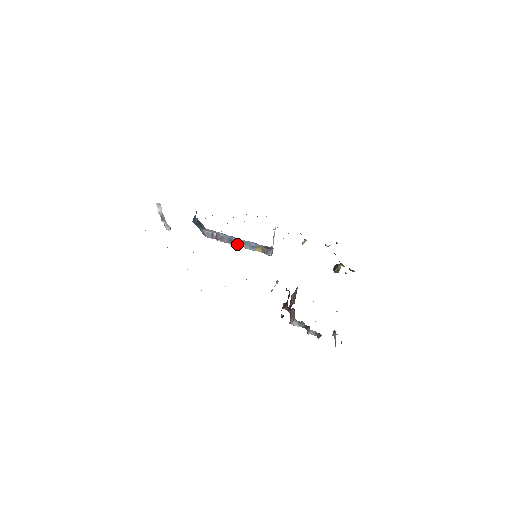
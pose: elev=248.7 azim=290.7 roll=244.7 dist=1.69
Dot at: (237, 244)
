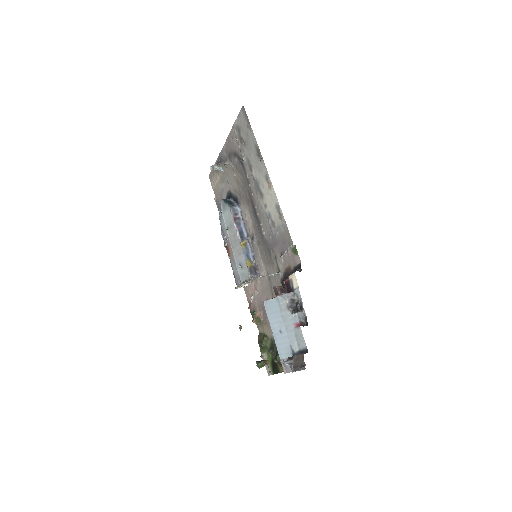
Dot at: (242, 240)
